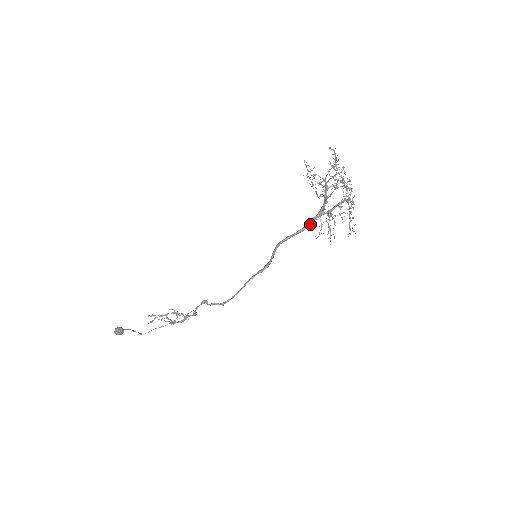
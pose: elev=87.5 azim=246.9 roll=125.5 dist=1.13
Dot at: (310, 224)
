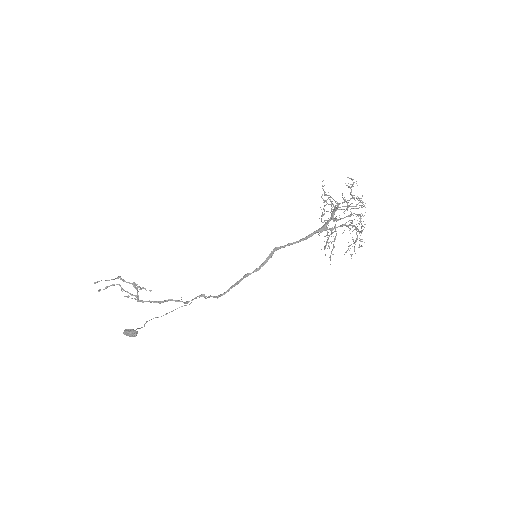
Dot at: (311, 236)
